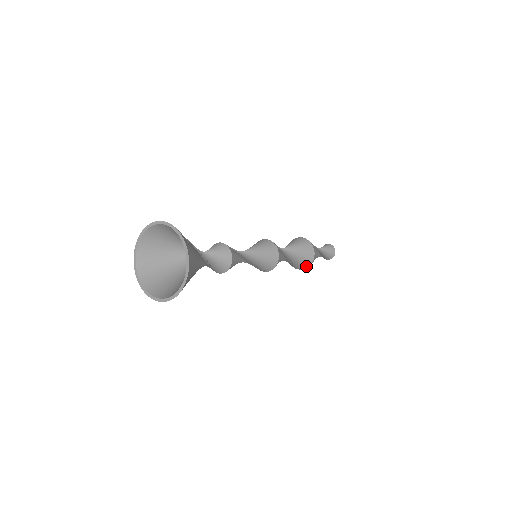
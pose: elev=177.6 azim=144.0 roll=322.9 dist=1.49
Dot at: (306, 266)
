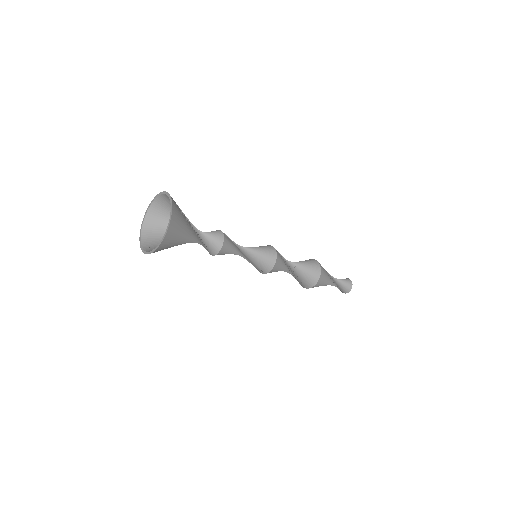
Dot at: (316, 279)
